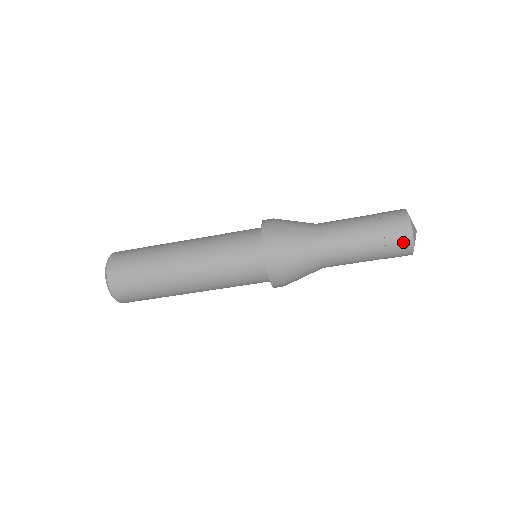
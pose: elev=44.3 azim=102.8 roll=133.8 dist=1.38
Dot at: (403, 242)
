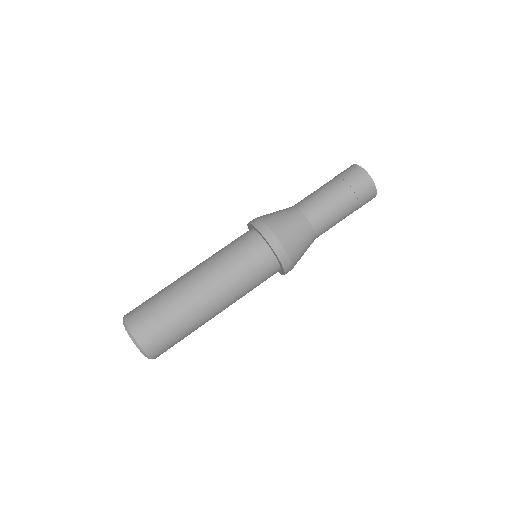
Dot at: (361, 178)
